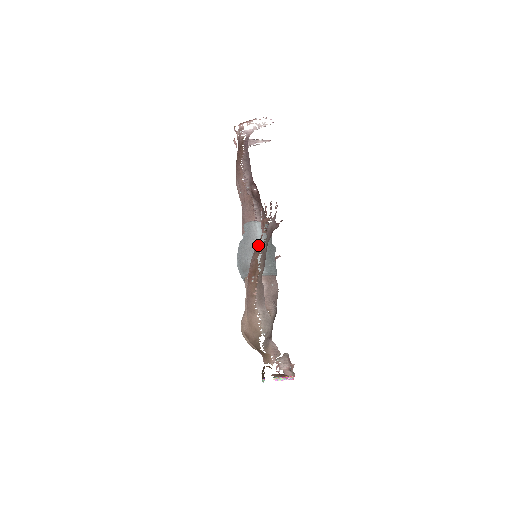
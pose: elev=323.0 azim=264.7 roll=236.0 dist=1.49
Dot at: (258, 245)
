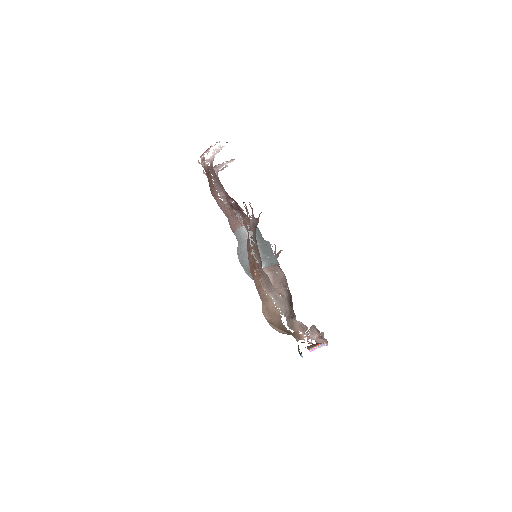
Dot at: (248, 243)
